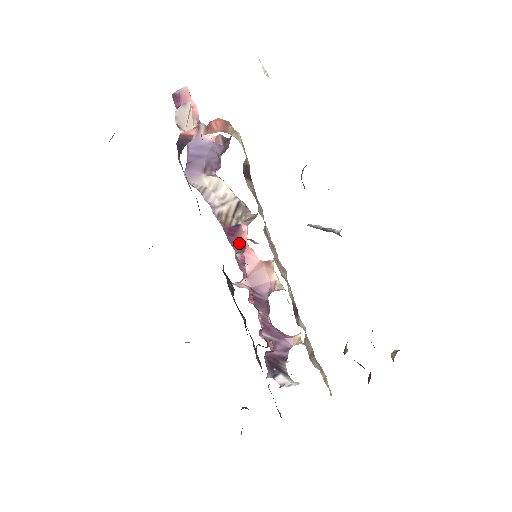
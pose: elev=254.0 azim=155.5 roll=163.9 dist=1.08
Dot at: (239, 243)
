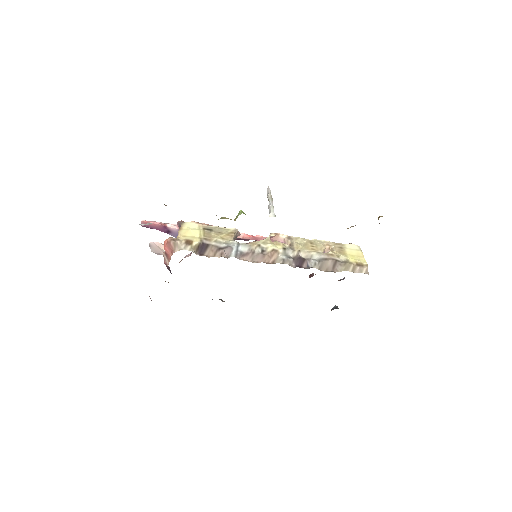
Dot at: occluded
